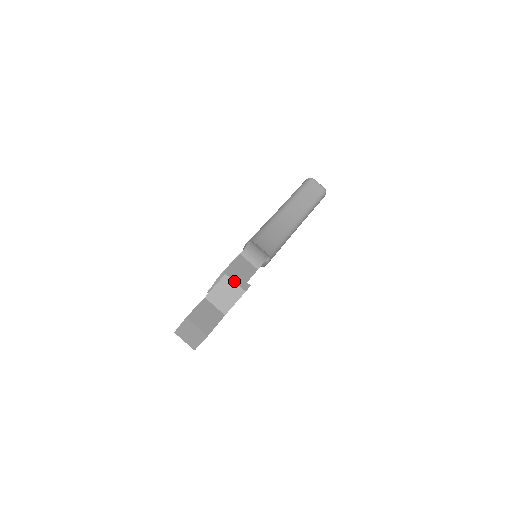
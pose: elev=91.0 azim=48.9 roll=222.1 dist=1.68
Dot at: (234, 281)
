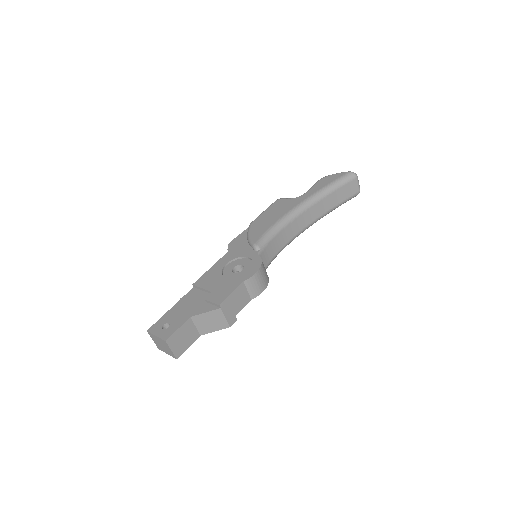
Dot at: (225, 316)
